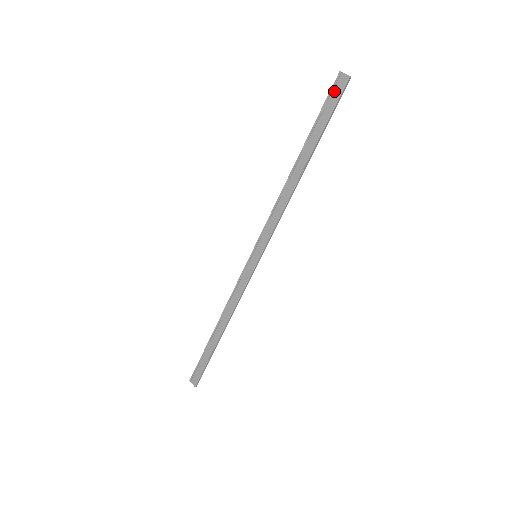
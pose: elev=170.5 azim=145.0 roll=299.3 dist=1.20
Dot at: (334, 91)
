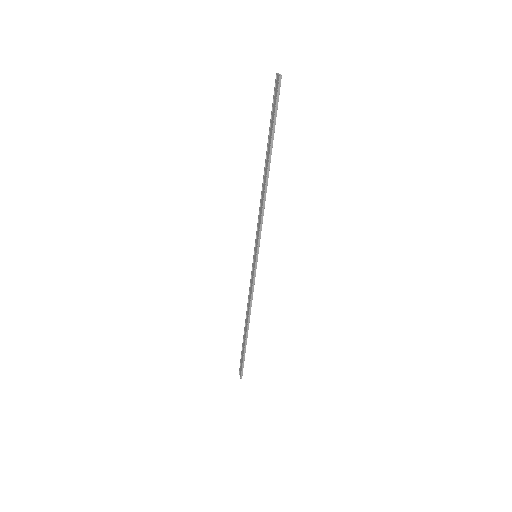
Dot at: (275, 93)
